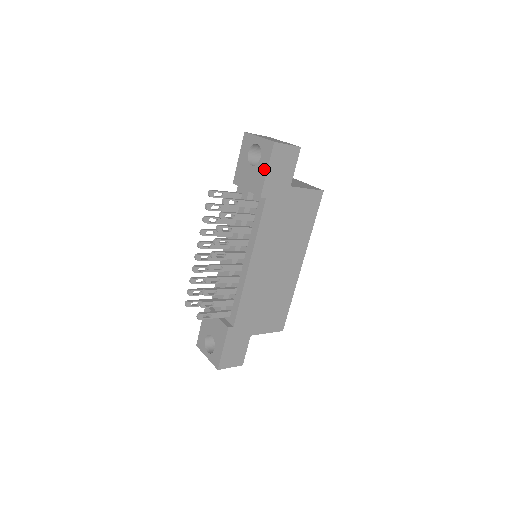
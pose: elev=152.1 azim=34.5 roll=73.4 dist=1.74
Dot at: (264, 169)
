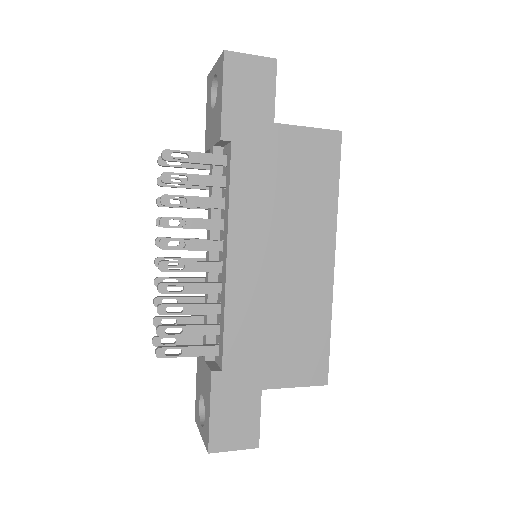
Dot at: (220, 98)
